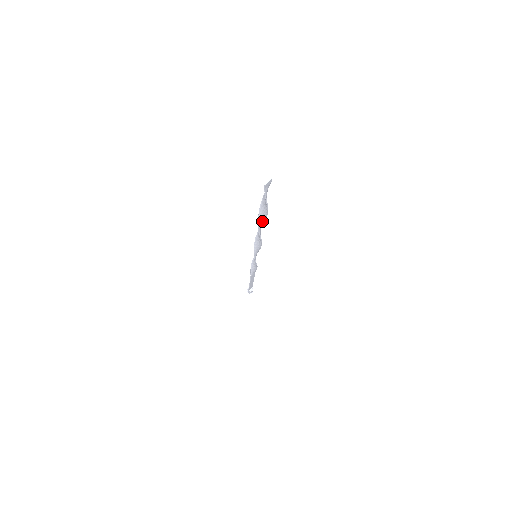
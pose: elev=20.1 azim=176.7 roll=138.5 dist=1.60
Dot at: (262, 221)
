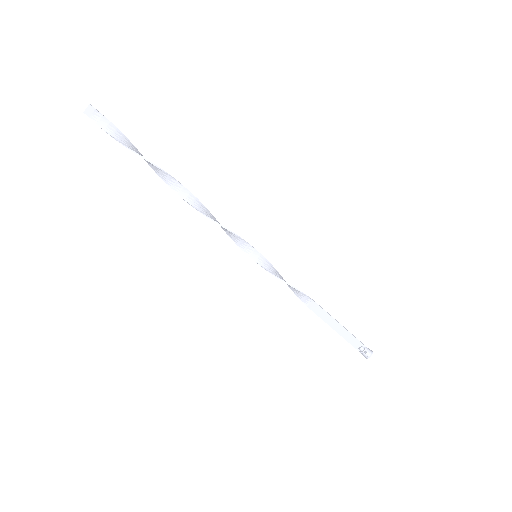
Dot at: (167, 178)
